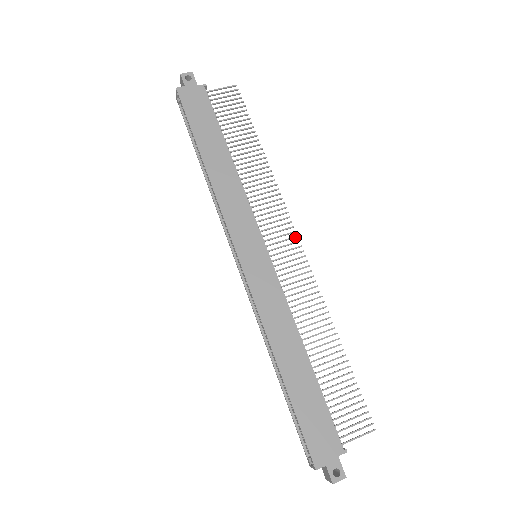
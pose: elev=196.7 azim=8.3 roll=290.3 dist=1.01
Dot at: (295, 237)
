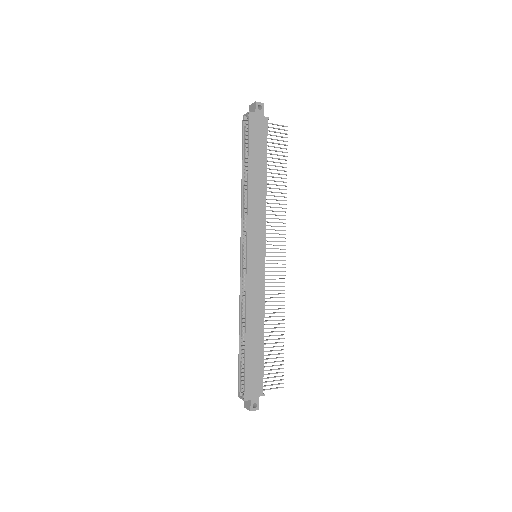
Dot at: occluded
